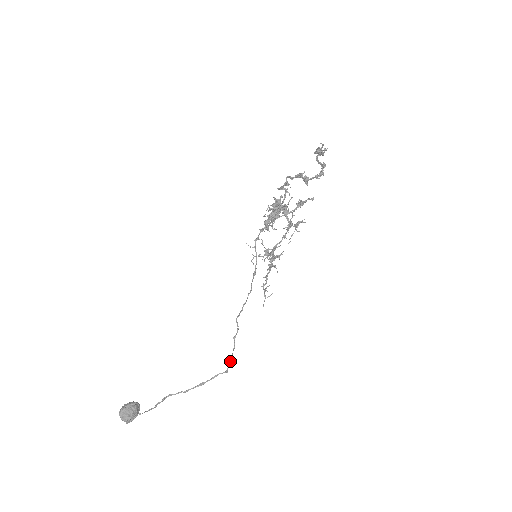
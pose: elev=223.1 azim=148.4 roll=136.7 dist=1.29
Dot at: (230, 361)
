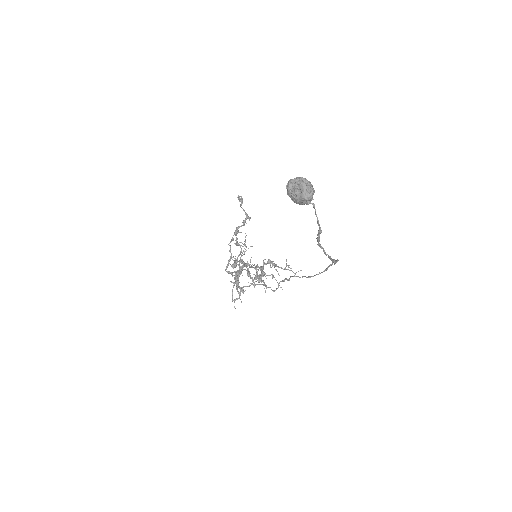
Dot at: (329, 265)
